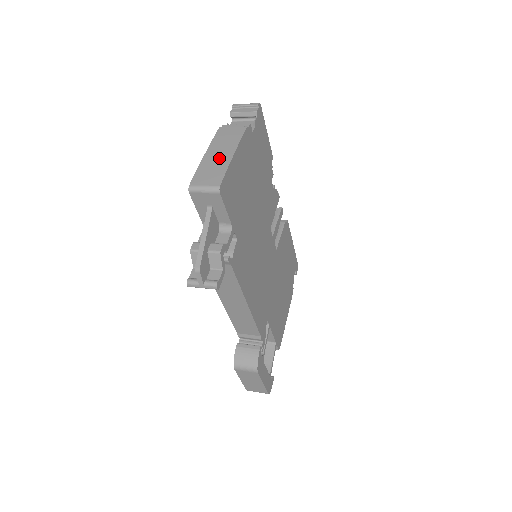
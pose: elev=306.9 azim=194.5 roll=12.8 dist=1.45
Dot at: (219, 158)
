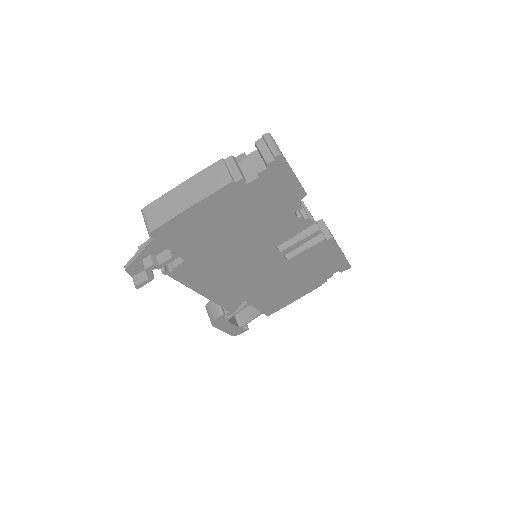
Dot at: (180, 200)
